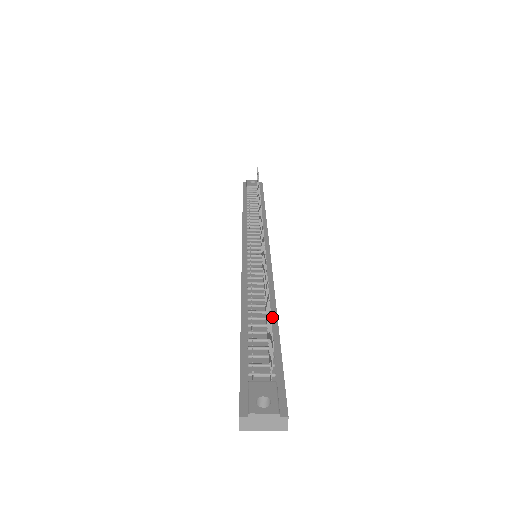
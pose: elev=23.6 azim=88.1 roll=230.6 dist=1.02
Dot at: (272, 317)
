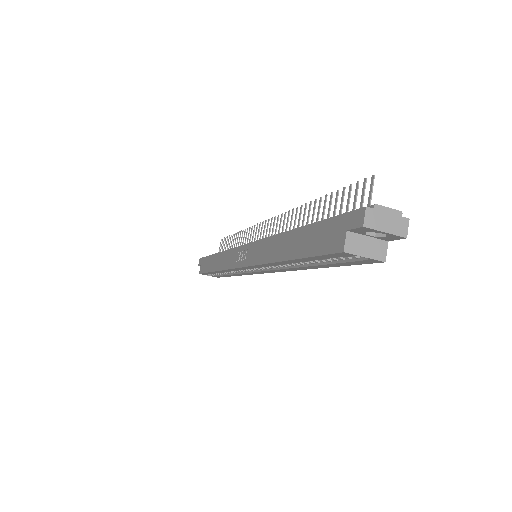
Dot at: occluded
